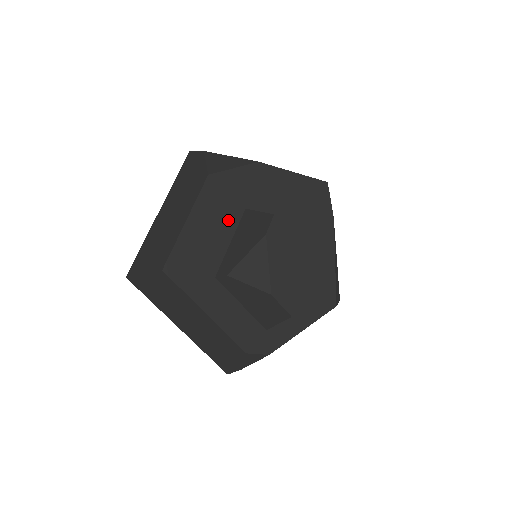
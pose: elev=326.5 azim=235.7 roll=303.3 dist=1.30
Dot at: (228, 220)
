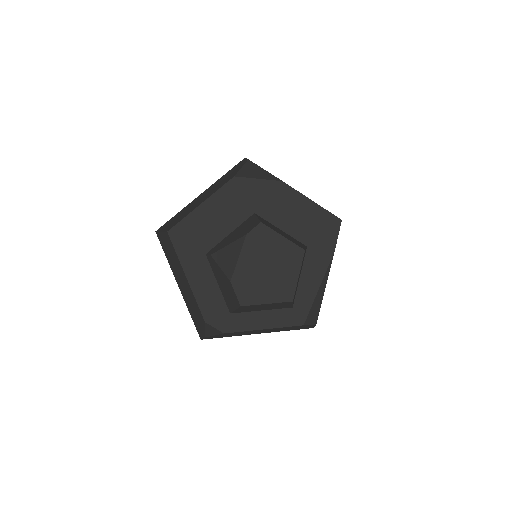
Dot at: (235, 216)
